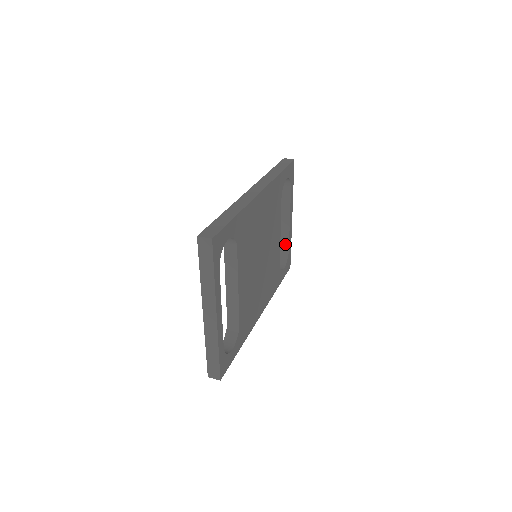
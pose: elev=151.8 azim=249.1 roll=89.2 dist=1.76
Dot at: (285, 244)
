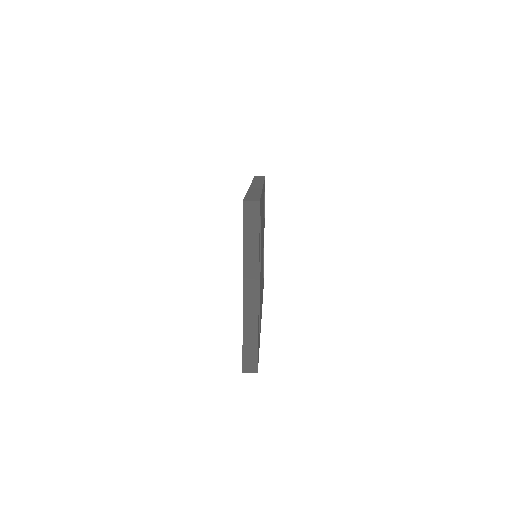
Dot at: occluded
